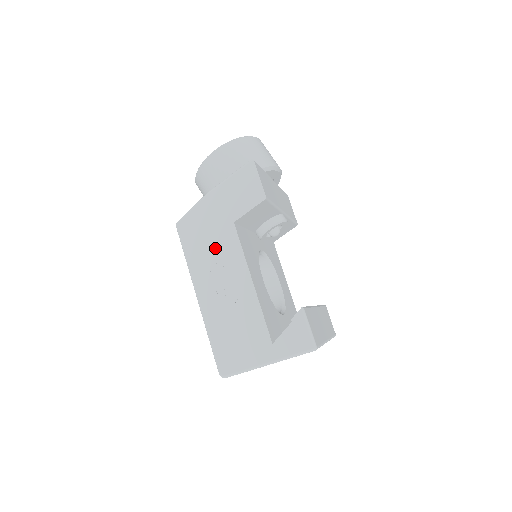
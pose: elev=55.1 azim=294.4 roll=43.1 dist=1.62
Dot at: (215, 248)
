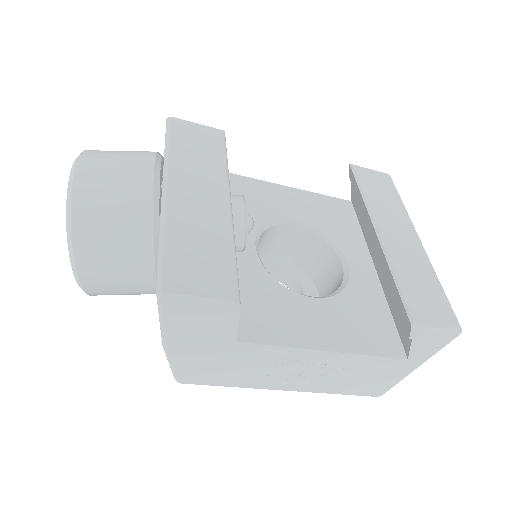
Dot at: (249, 366)
